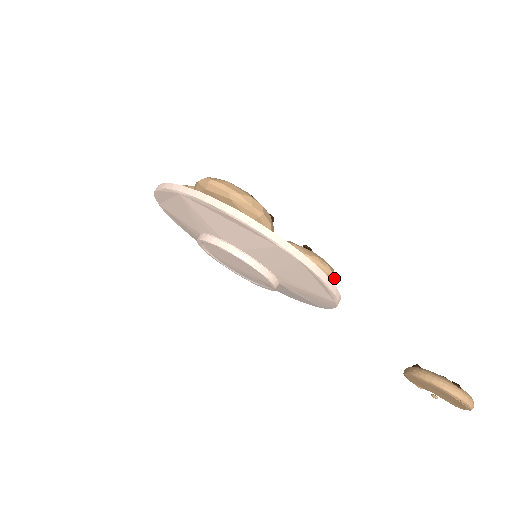
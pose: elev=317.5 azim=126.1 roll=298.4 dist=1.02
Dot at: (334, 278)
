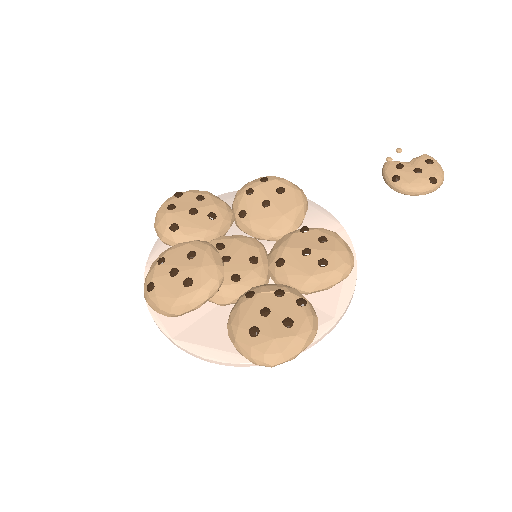
Dot at: (352, 256)
